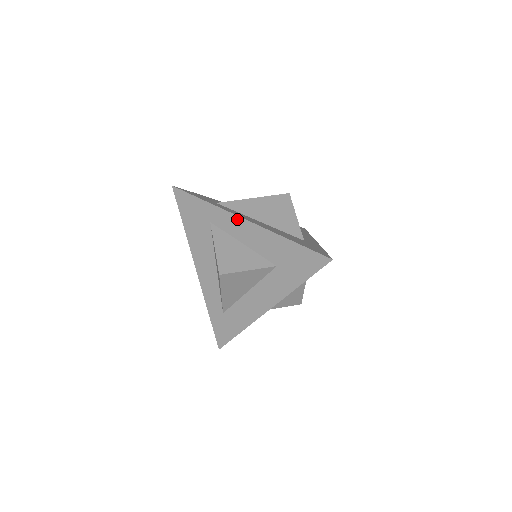
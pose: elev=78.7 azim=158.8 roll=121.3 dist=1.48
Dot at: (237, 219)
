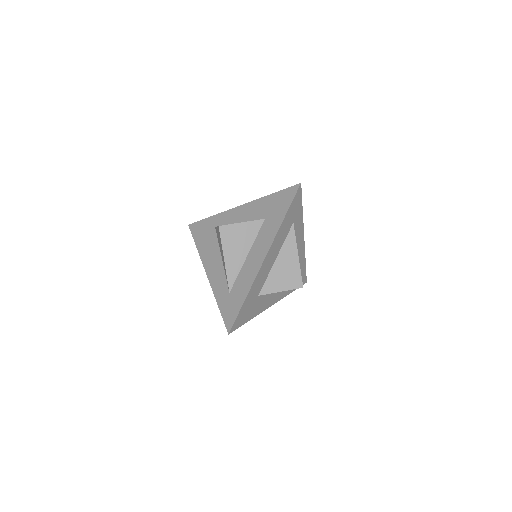
Dot at: (233, 210)
